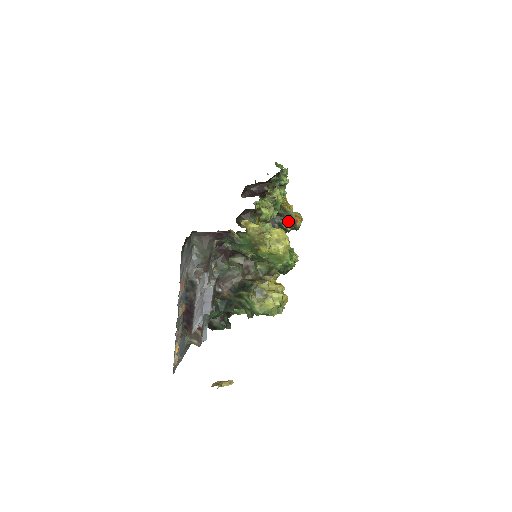
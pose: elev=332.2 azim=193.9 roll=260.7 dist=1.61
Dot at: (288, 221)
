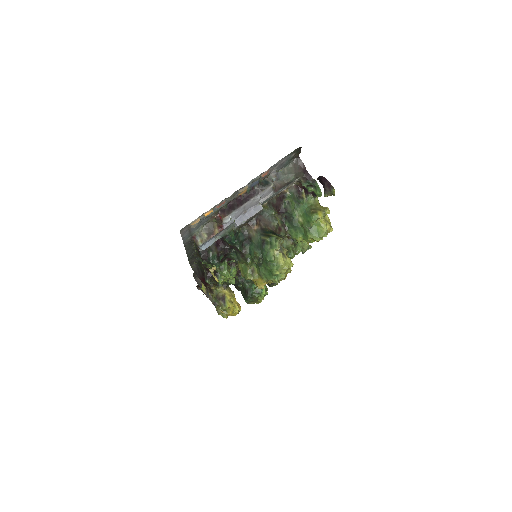
Dot at: occluded
